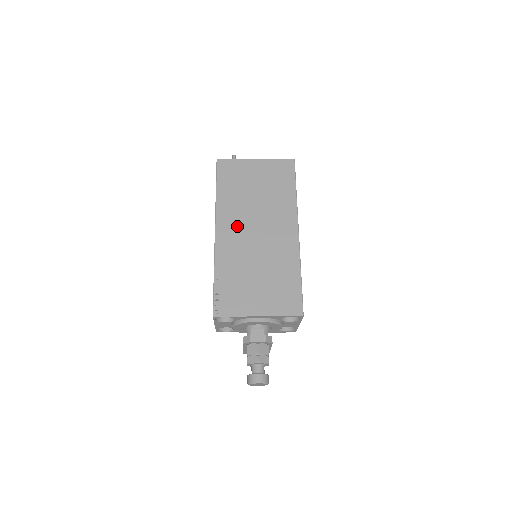
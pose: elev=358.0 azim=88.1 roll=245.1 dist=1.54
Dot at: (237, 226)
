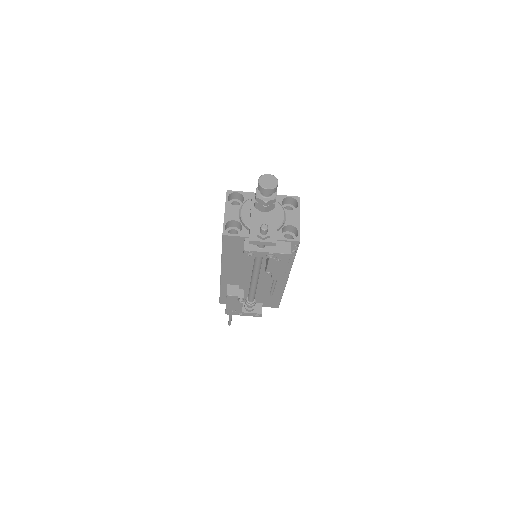
Dot at: occluded
